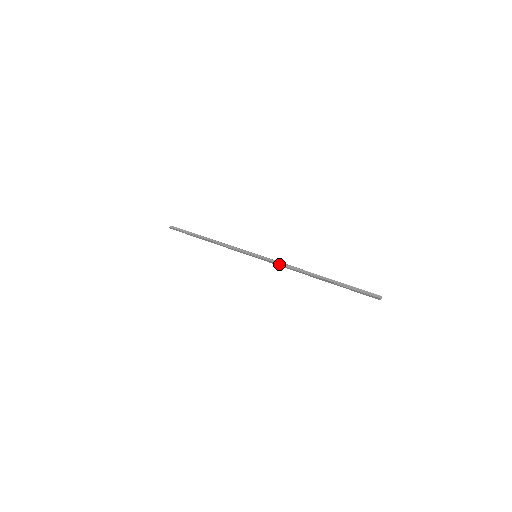
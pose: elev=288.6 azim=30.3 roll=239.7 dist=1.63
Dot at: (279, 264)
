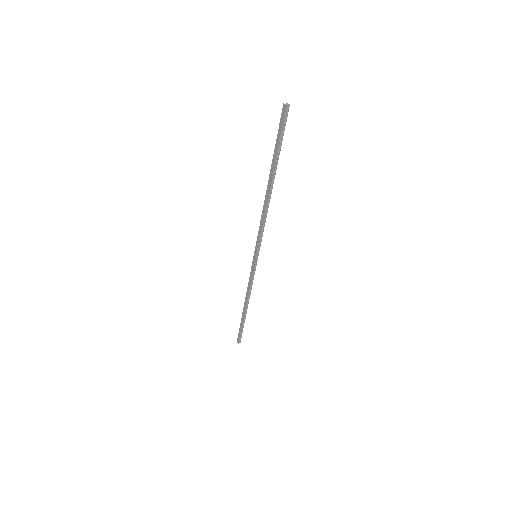
Dot at: (259, 228)
